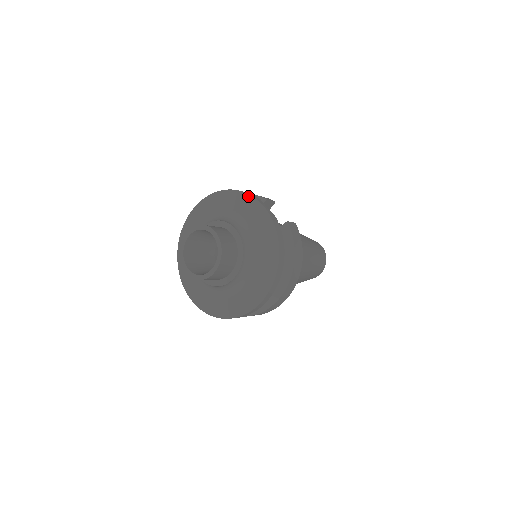
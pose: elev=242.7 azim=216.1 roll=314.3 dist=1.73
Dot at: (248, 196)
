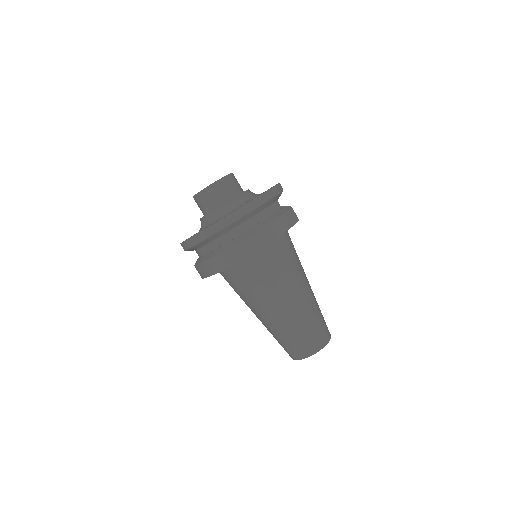
Dot at: occluded
